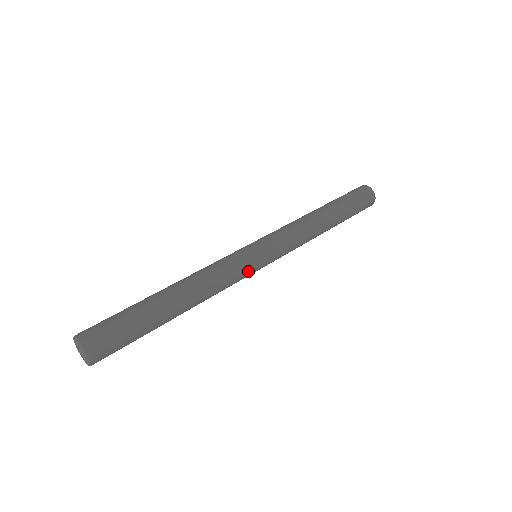
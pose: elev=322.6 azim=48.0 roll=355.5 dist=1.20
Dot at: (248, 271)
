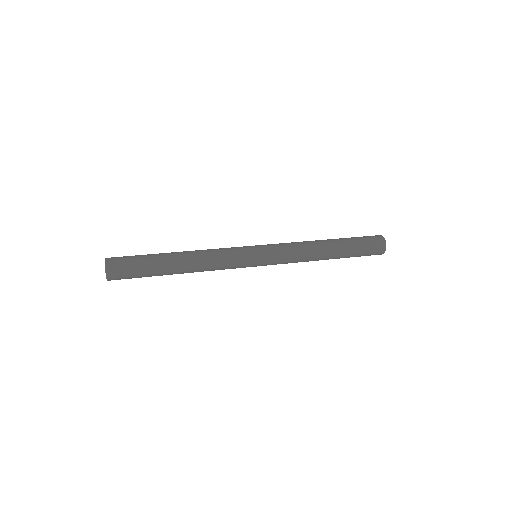
Dot at: (241, 252)
